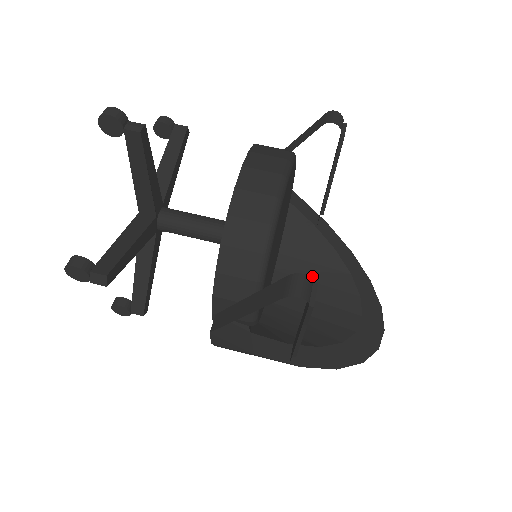
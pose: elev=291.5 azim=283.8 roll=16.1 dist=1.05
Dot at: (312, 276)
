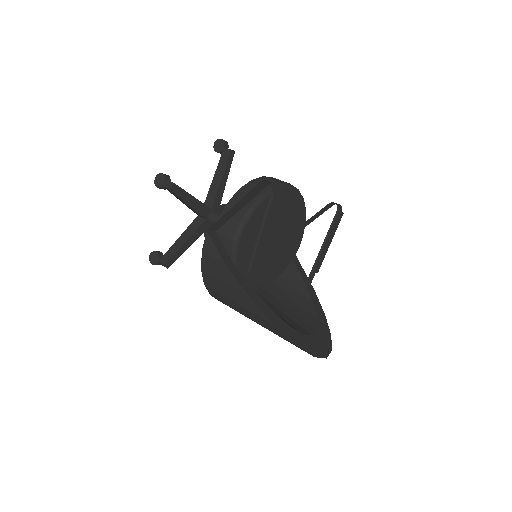
Dot at: (288, 304)
